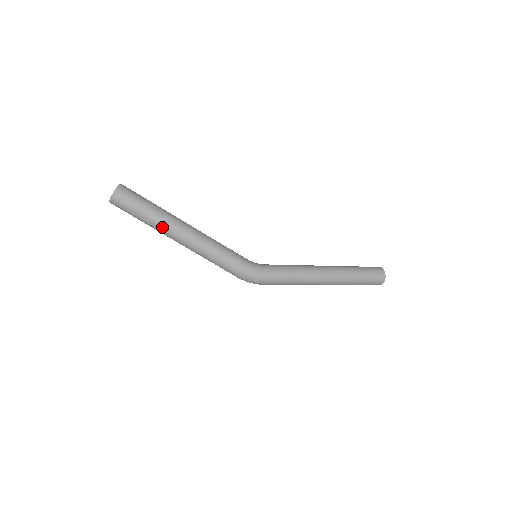
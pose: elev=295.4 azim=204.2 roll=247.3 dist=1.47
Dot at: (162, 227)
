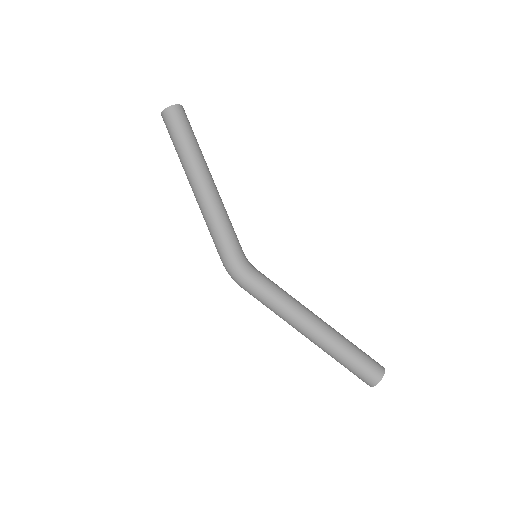
Dot at: (186, 166)
